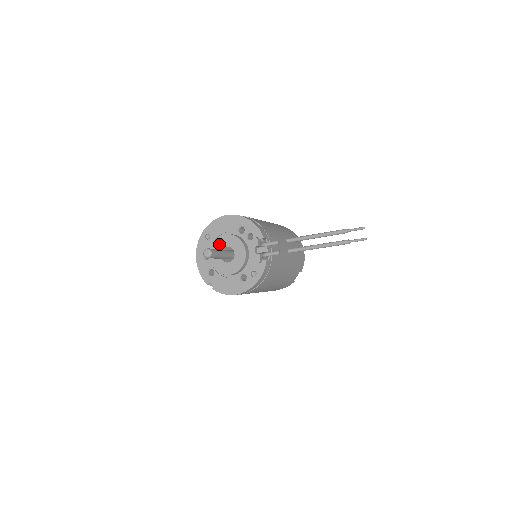
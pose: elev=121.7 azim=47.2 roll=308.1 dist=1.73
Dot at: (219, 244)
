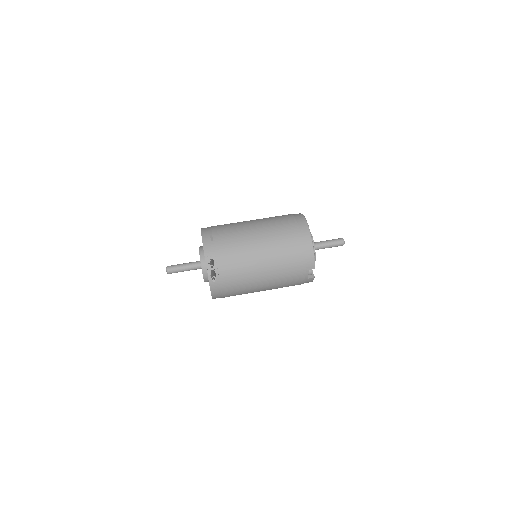
Dot at: occluded
